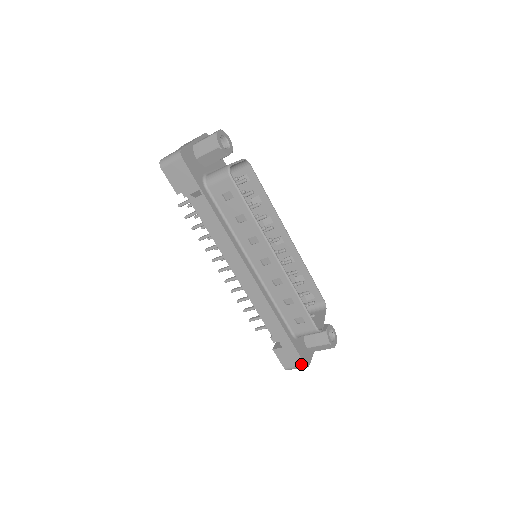
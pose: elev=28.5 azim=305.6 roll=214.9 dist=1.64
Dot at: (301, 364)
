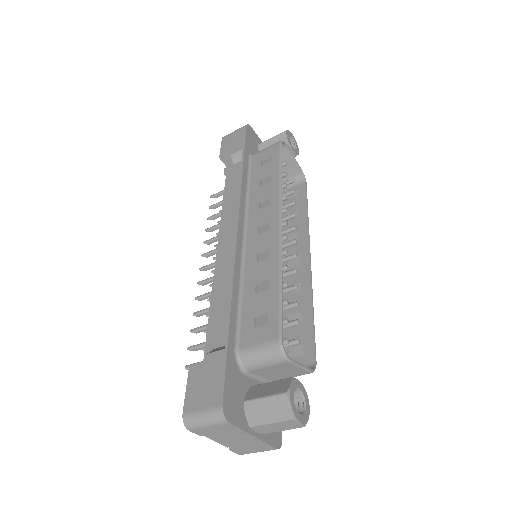
Dot at: (216, 403)
